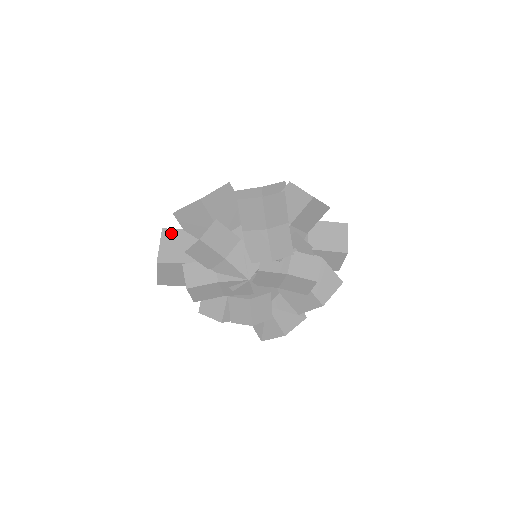
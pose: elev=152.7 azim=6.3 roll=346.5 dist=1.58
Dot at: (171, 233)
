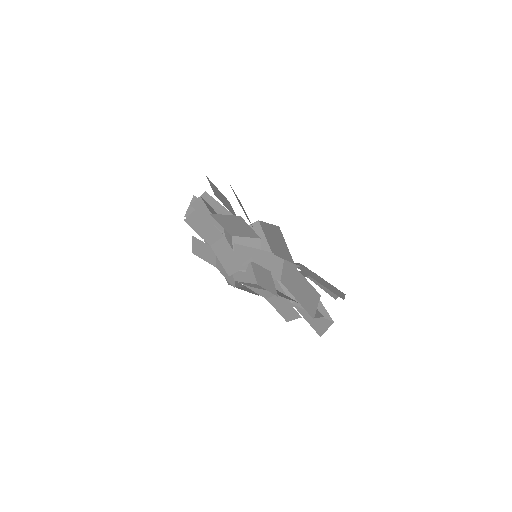
Dot at: occluded
